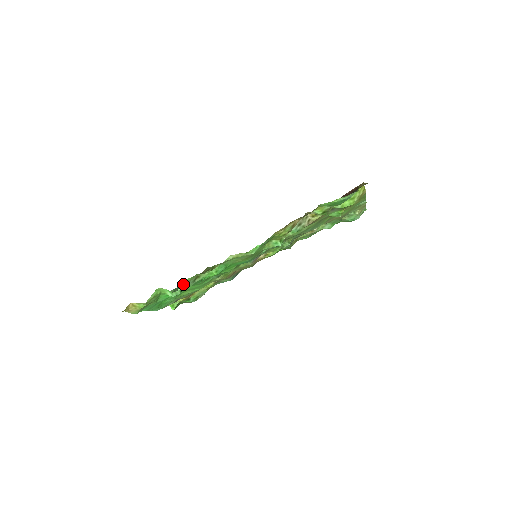
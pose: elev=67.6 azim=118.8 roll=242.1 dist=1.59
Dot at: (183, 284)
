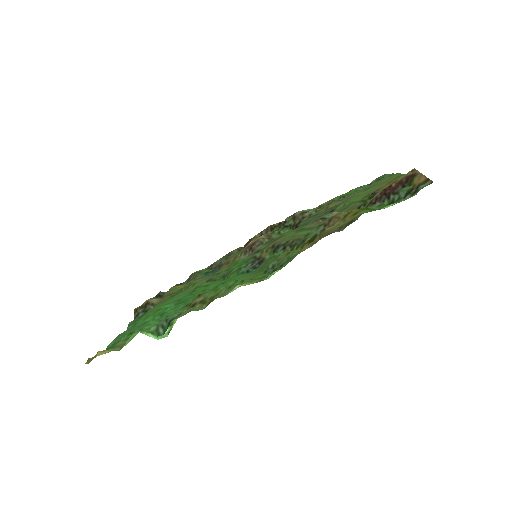
Dot at: (171, 324)
